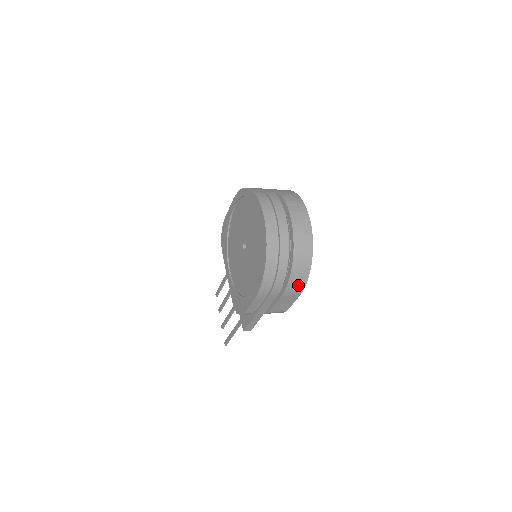
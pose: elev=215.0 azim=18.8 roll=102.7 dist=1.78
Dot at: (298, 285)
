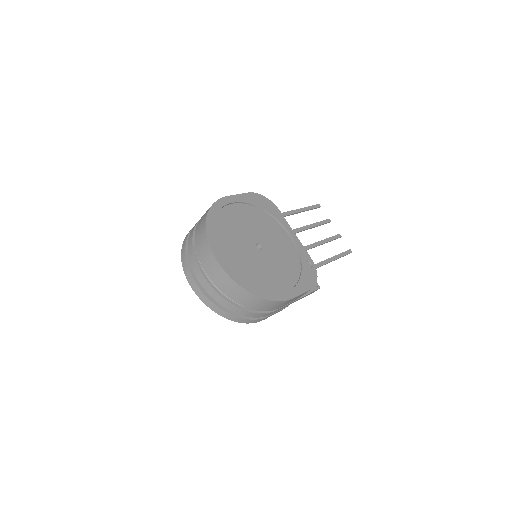
Dot at: (275, 305)
